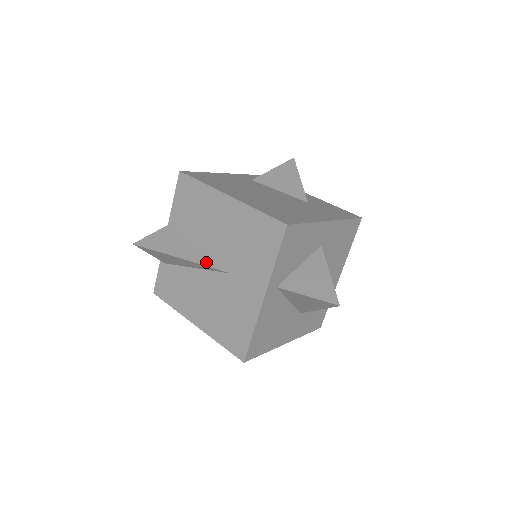
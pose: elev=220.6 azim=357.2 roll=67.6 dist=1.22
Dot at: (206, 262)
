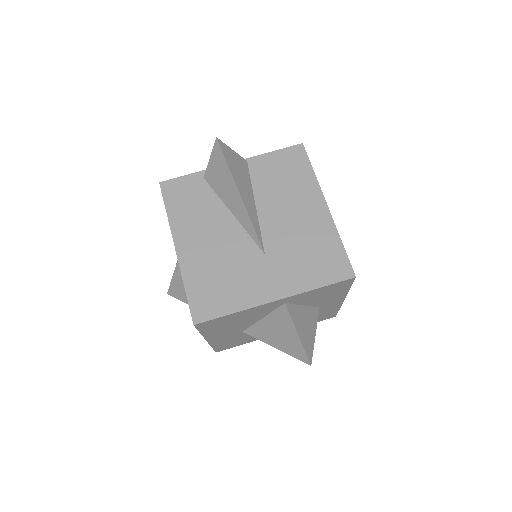
Dot at: (255, 223)
